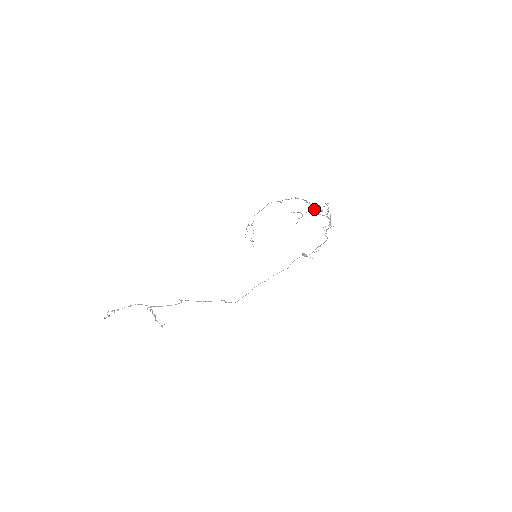
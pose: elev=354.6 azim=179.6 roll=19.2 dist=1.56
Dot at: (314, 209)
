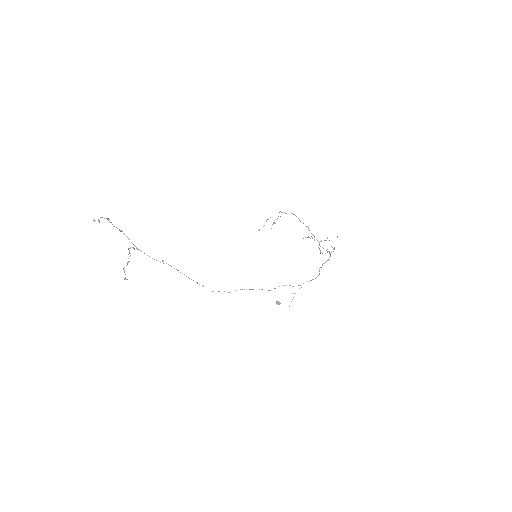
Dot at: occluded
